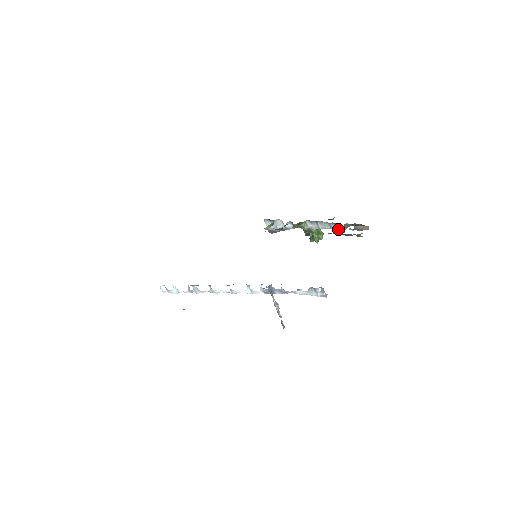
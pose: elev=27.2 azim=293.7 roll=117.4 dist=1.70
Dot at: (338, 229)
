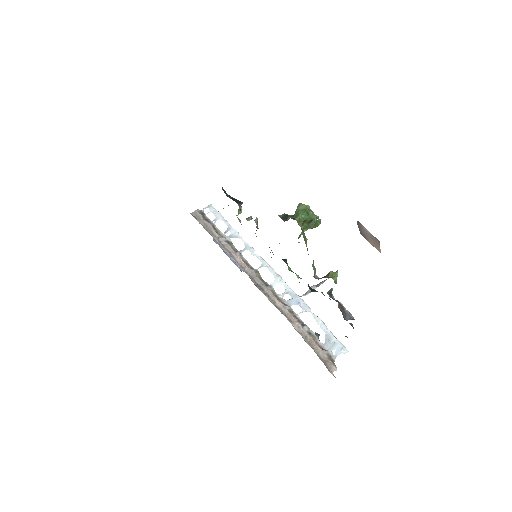
Dot at: occluded
